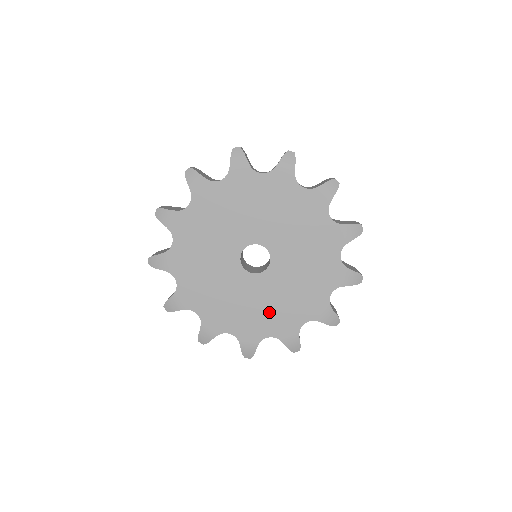
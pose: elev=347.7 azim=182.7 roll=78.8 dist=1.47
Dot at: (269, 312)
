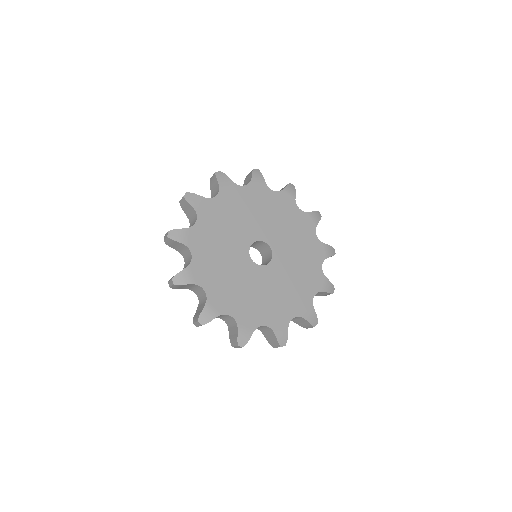
Dot at: (266, 302)
